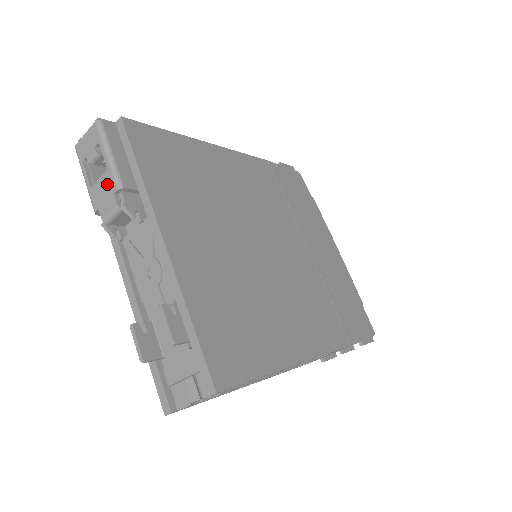
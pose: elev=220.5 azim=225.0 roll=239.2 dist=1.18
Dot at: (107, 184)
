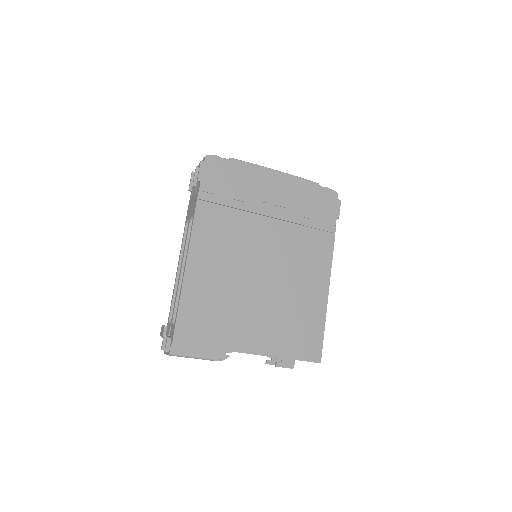
Dot at: occluded
